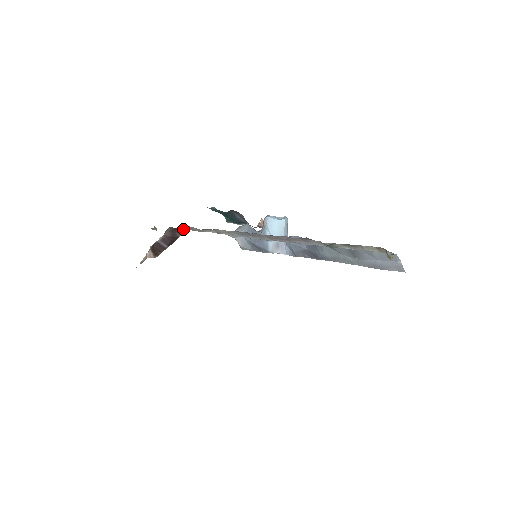
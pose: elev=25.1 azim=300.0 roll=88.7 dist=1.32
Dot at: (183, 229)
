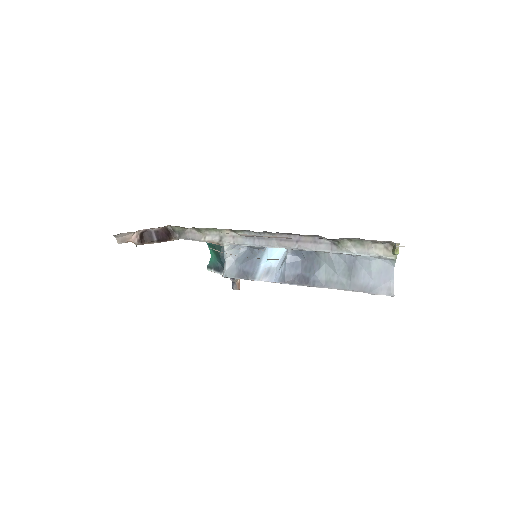
Dot at: (180, 234)
